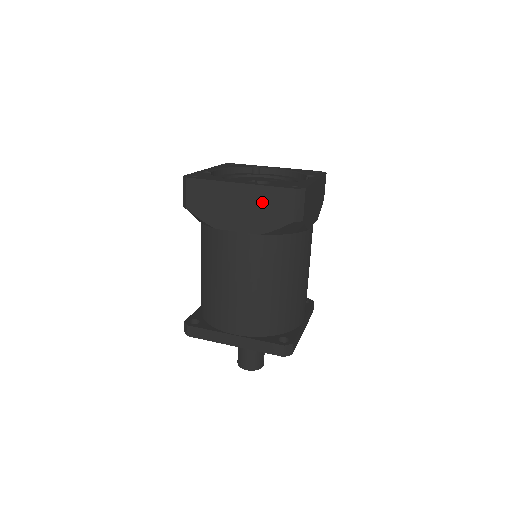
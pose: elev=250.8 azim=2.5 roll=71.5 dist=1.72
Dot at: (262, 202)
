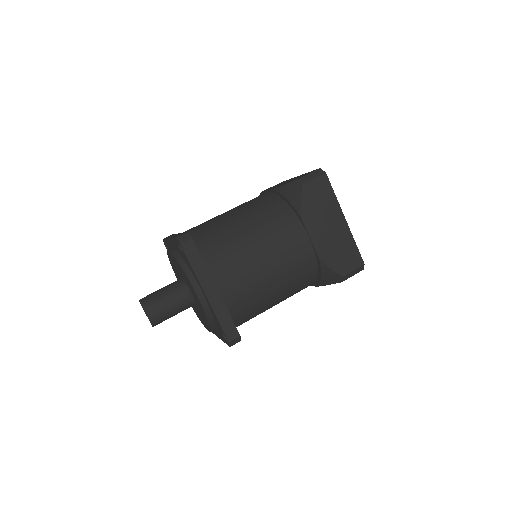
Dot at: (343, 245)
